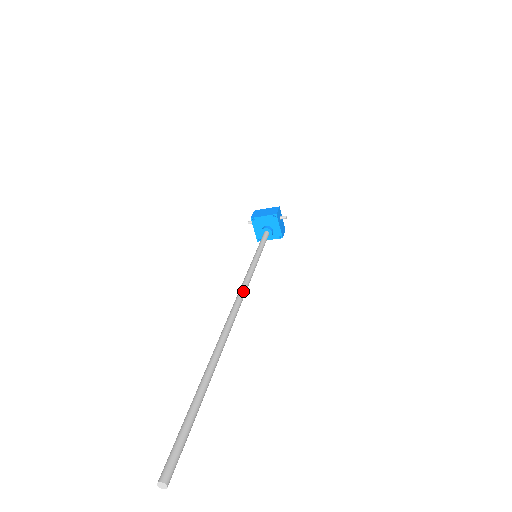
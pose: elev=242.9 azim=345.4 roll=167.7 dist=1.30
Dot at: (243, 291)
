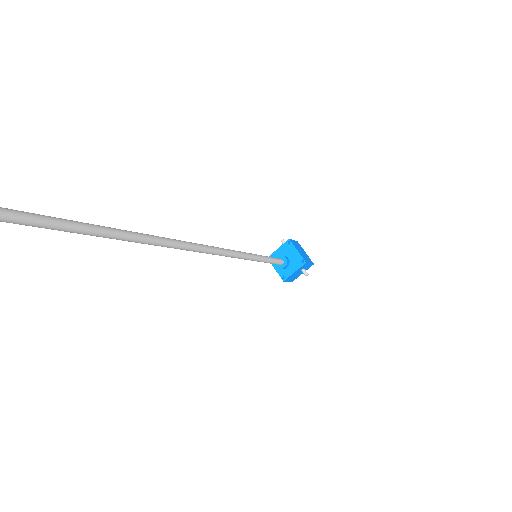
Dot at: (217, 250)
